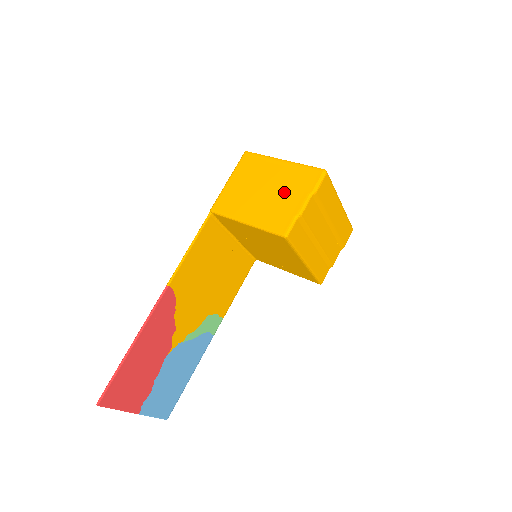
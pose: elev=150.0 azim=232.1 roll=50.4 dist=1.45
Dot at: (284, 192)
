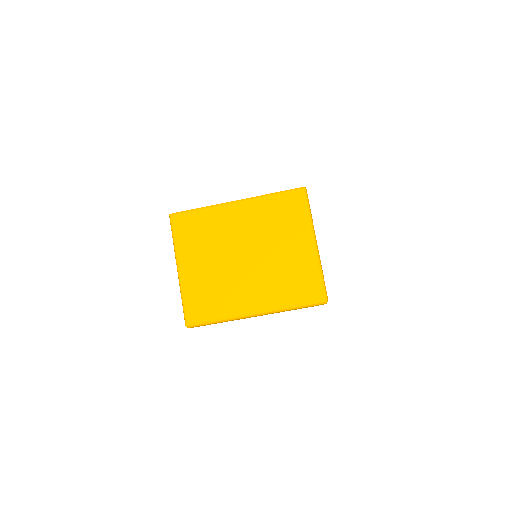
Dot at: occluded
